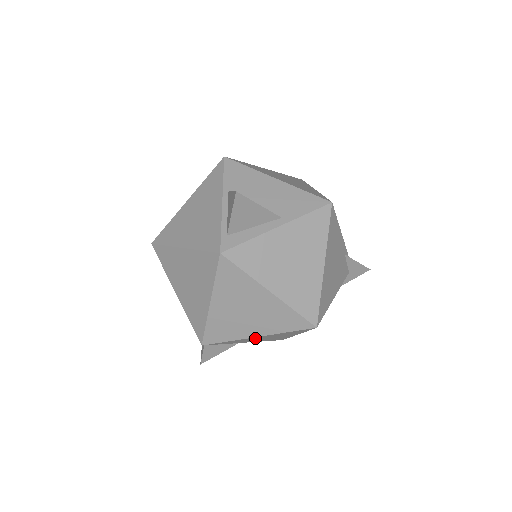
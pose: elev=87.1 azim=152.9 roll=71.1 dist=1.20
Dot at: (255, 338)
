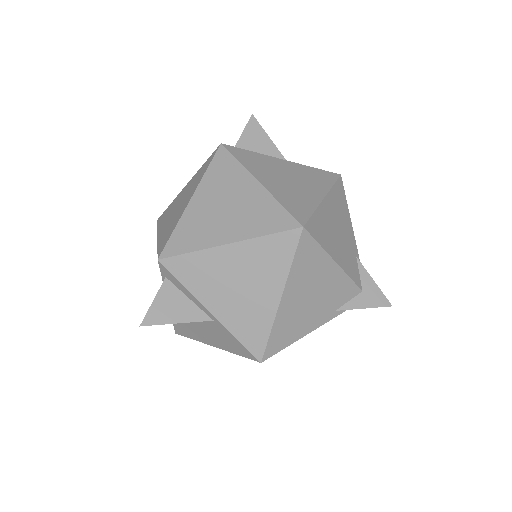
Dot at: (225, 264)
